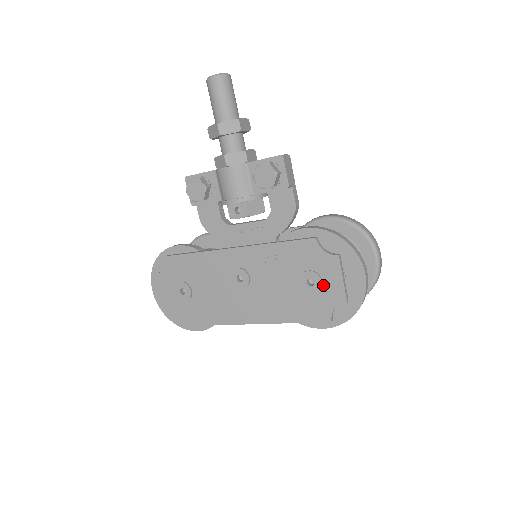
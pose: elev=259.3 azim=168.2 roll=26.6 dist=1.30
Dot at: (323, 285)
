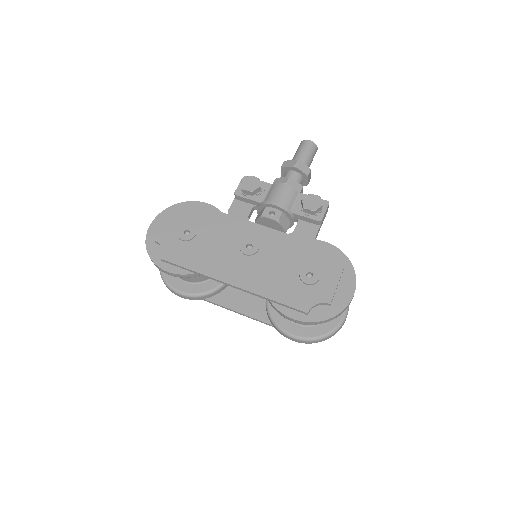
Dot at: (318, 282)
